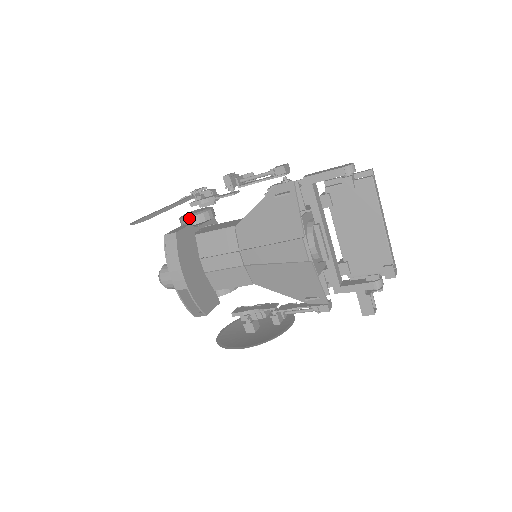
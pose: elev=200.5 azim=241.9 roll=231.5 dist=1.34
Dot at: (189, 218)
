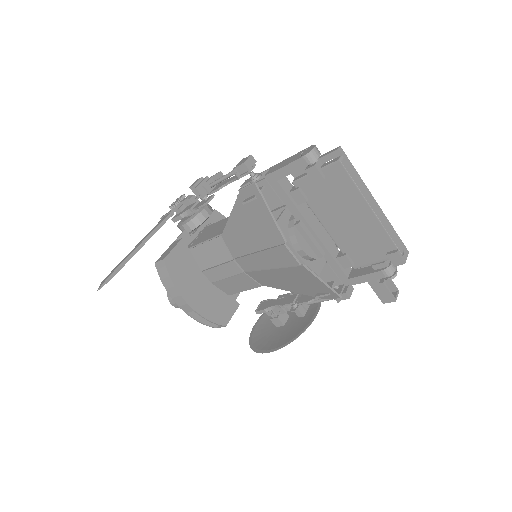
Dot at: (184, 225)
